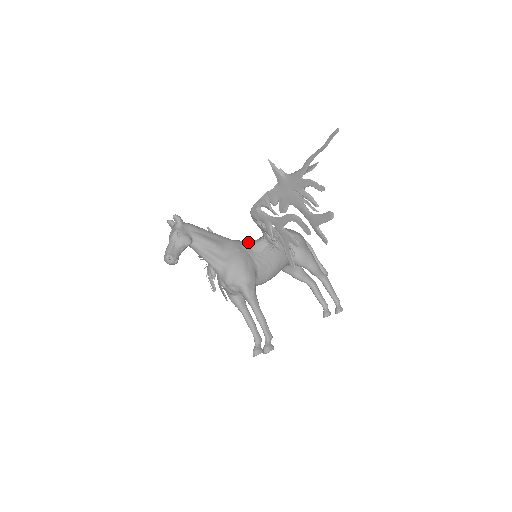
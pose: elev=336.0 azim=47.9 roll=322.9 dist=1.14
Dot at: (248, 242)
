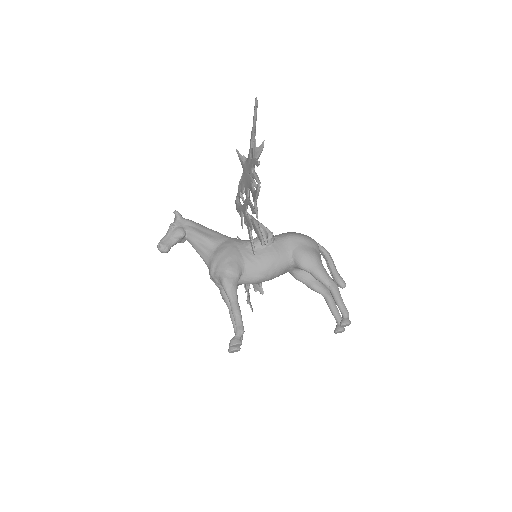
Dot at: (245, 240)
